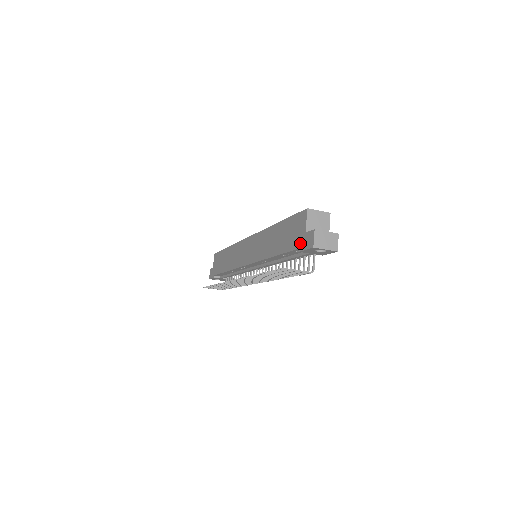
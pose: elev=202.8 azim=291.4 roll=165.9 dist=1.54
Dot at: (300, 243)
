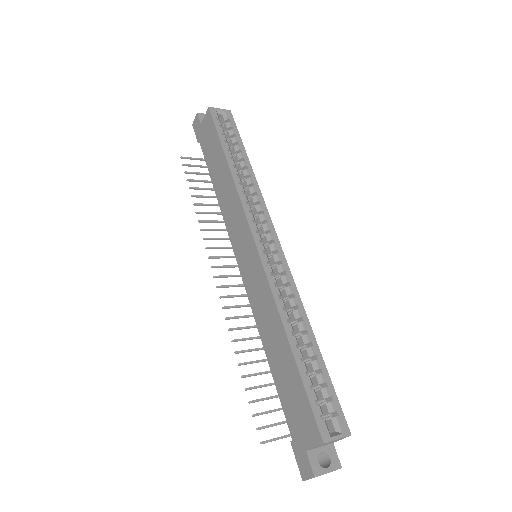
Dot at: (295, 441)
